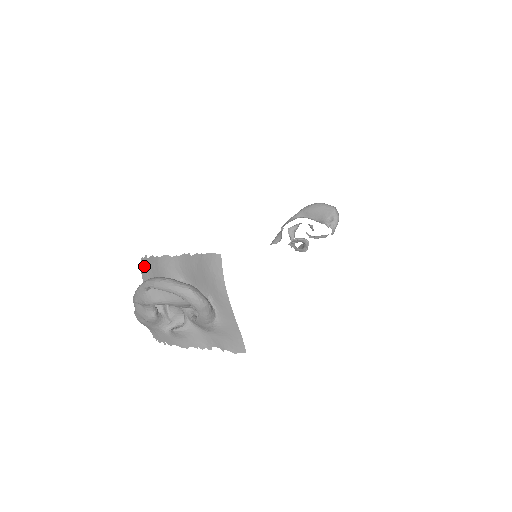
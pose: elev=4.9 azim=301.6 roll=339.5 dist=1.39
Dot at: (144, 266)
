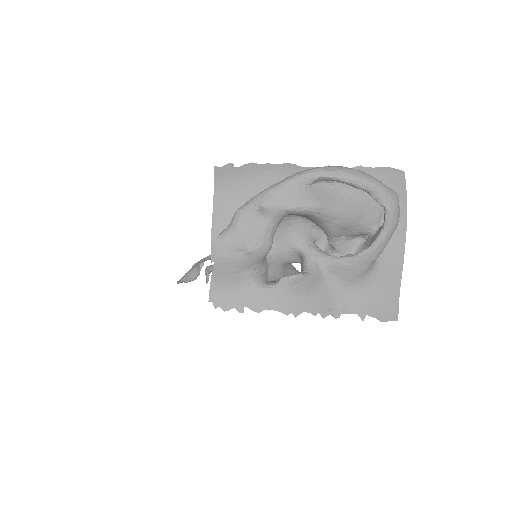
Dot at: (226, 177)
